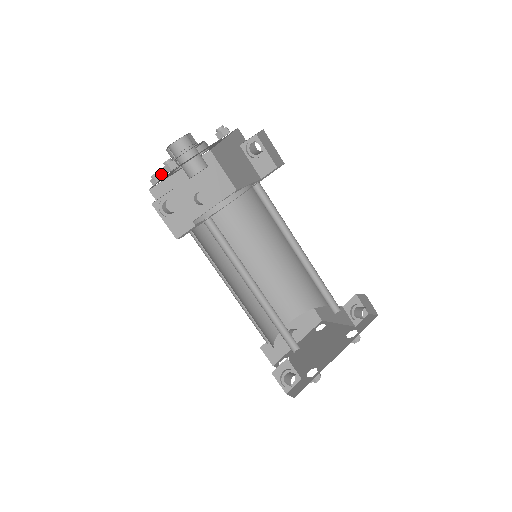
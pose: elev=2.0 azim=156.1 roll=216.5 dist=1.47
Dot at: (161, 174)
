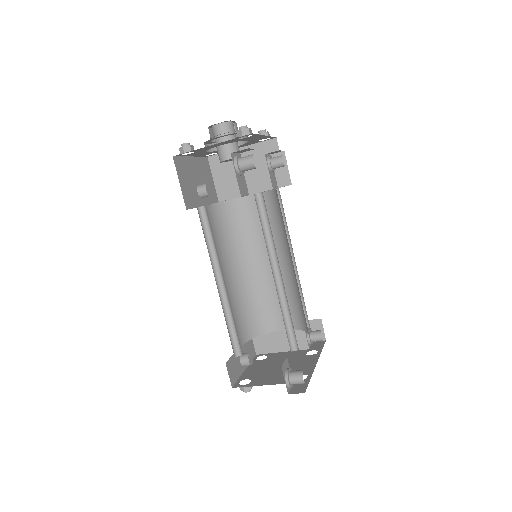
Dot at: occluded
